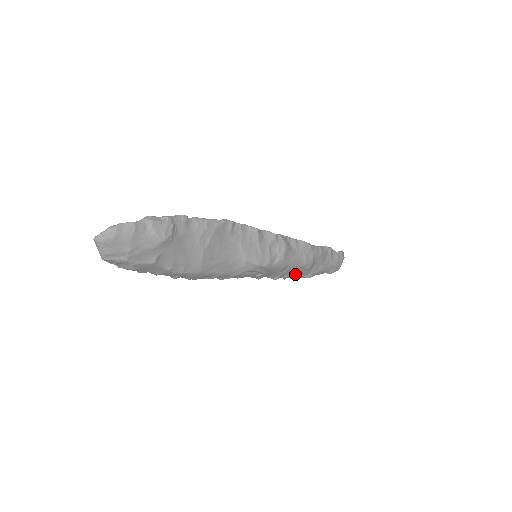
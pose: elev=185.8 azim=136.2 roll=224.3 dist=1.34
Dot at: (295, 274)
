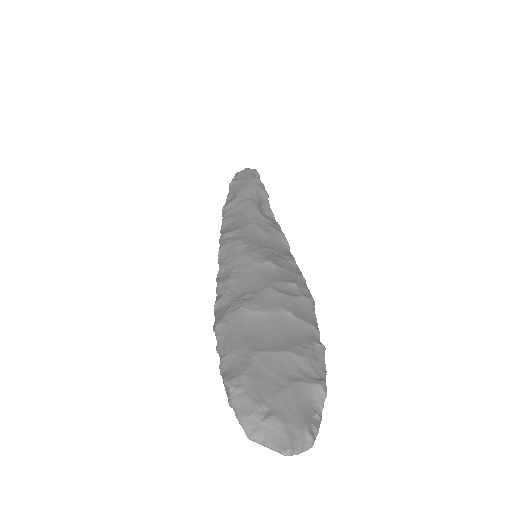
Dot at: occluded
